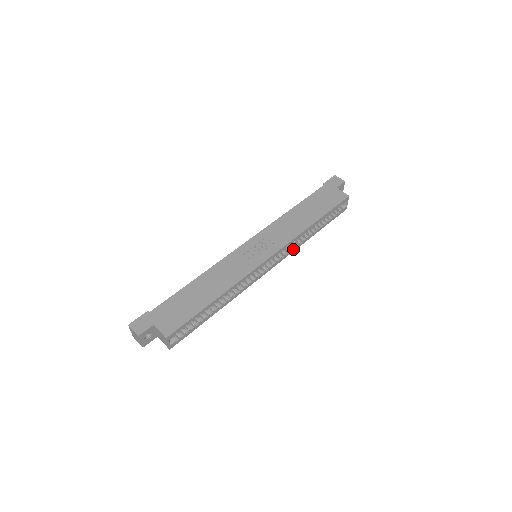
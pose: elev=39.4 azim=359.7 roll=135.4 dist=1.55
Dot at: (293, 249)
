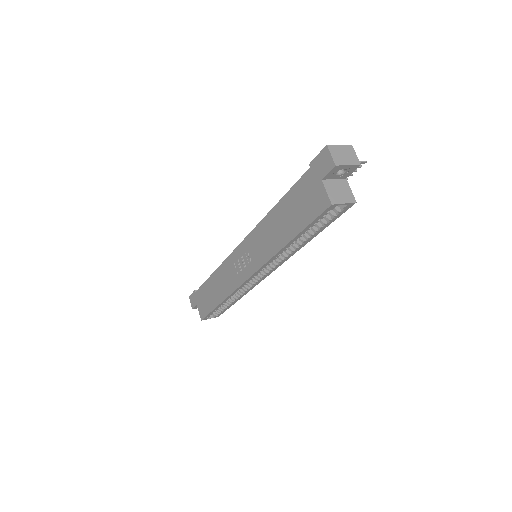
Dot at: (285, 258)
